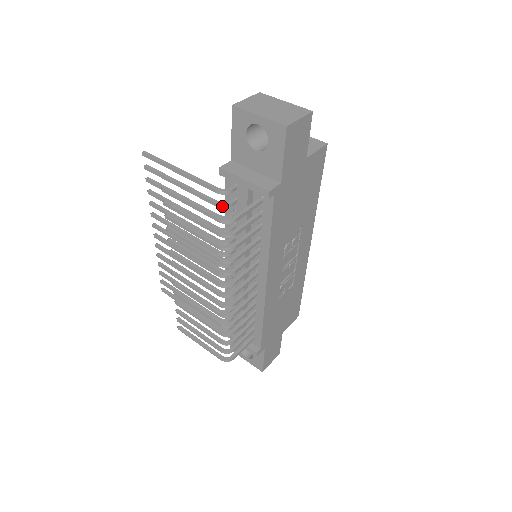
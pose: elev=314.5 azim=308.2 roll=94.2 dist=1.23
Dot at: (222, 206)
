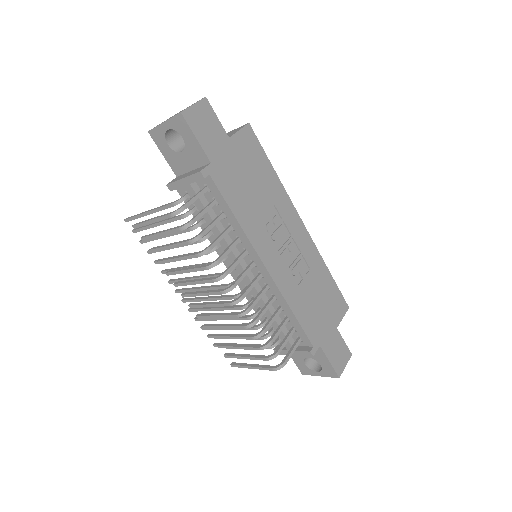
Dot at: (185, 215)
